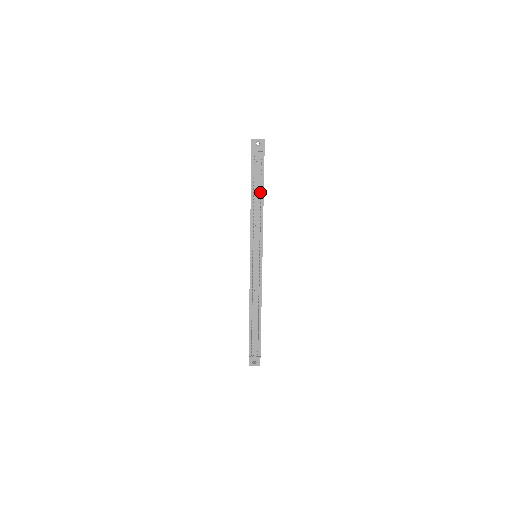
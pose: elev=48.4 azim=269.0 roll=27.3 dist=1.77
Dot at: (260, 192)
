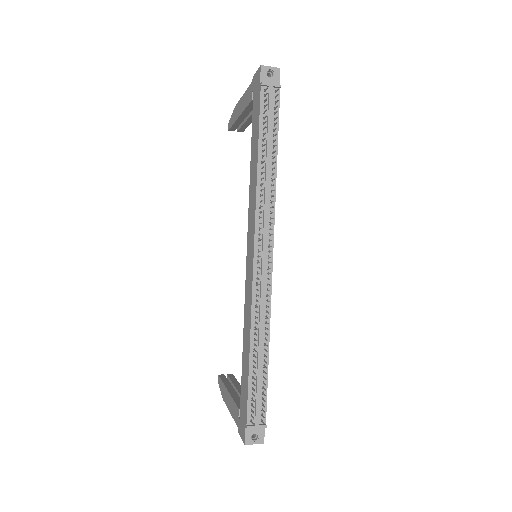
Dot at: (273, 145)
